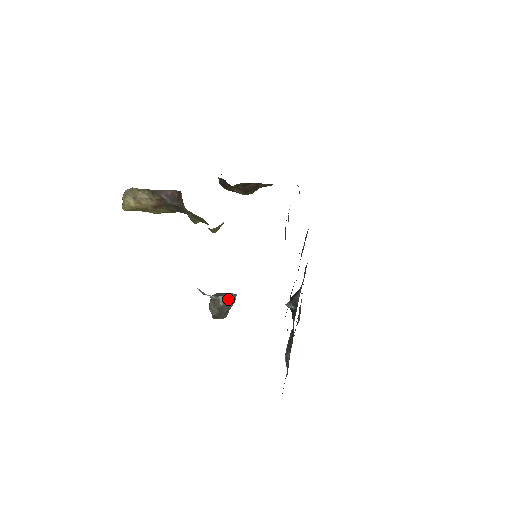
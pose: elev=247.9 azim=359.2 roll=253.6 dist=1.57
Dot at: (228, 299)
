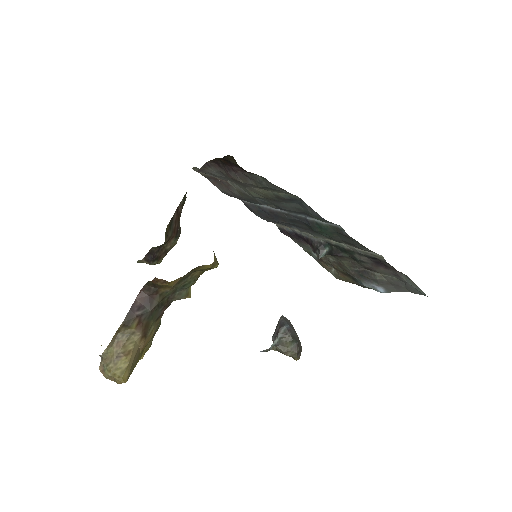
Dot at: (285, 325)
